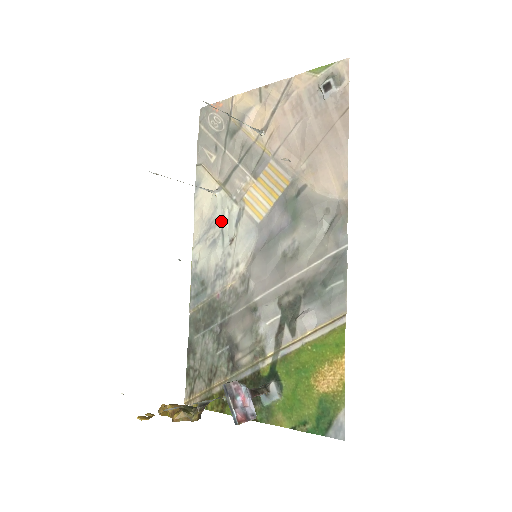
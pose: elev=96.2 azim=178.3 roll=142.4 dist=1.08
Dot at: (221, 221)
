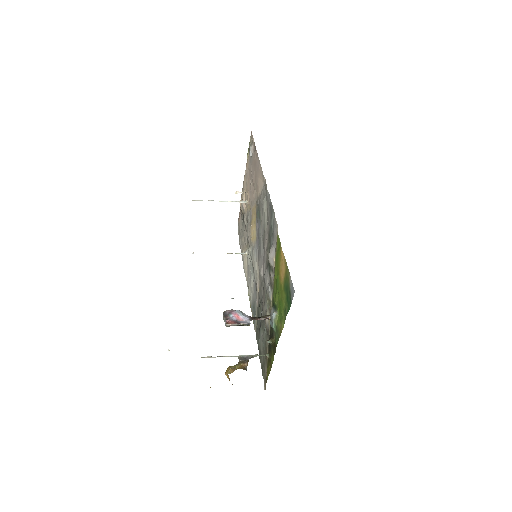
Dot at: (250, 263)
